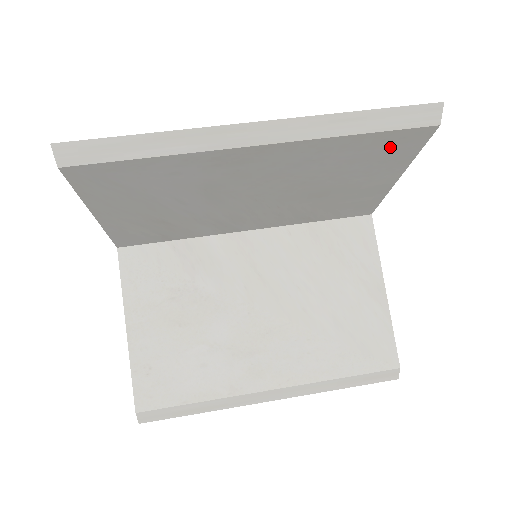
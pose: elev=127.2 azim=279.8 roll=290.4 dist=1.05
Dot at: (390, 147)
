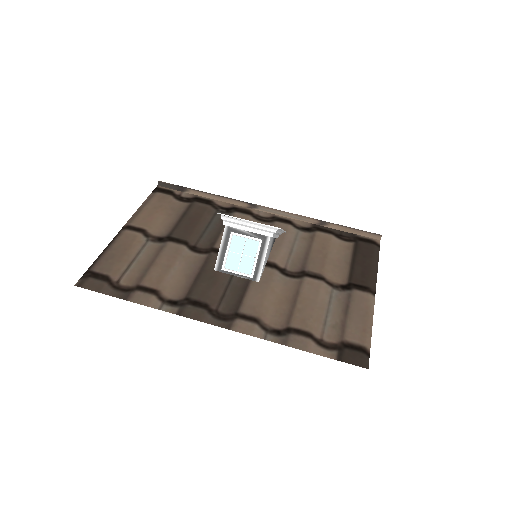
Dot at: occluded
